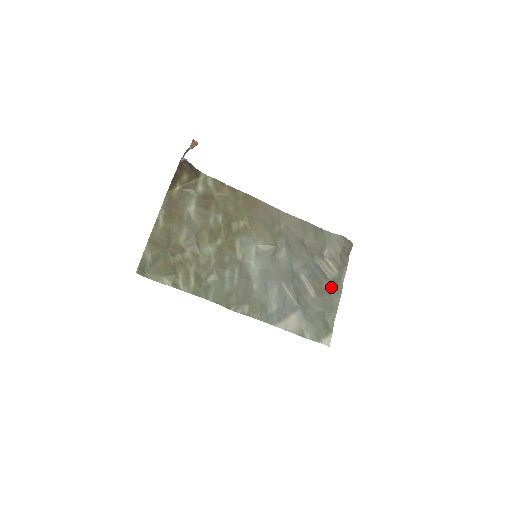
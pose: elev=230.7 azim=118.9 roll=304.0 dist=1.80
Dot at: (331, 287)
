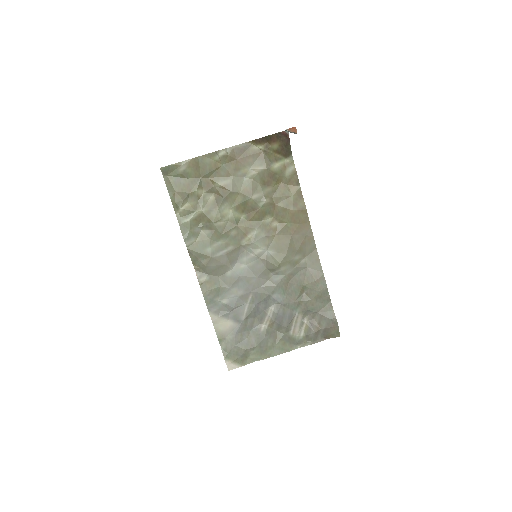
Dot at: (283, 340)
